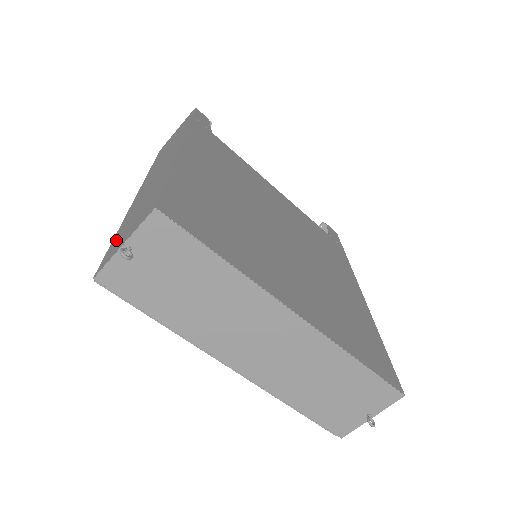
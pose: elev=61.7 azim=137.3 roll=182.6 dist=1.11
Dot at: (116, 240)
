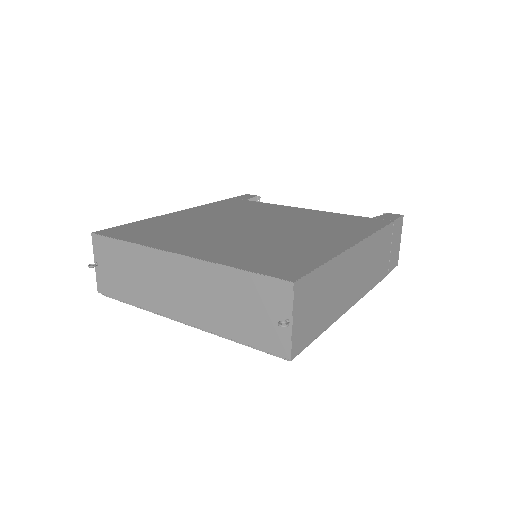
Dot at: occluded
